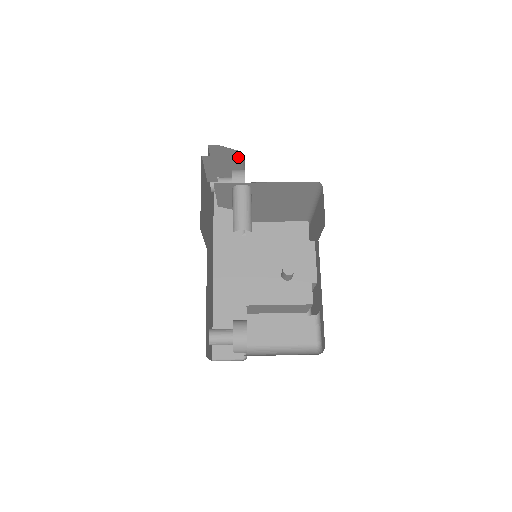
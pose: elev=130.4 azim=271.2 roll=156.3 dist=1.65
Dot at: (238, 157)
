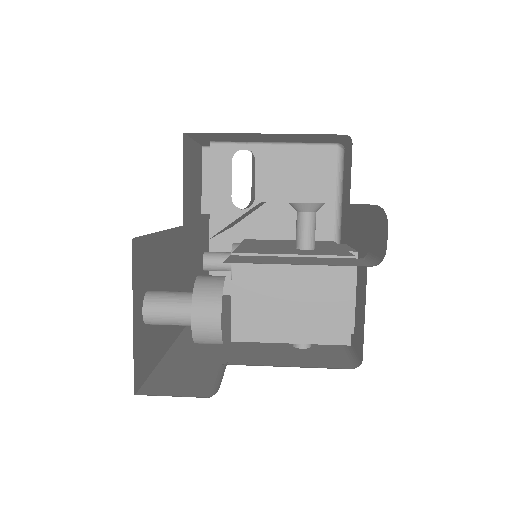
Dot at: occluded
